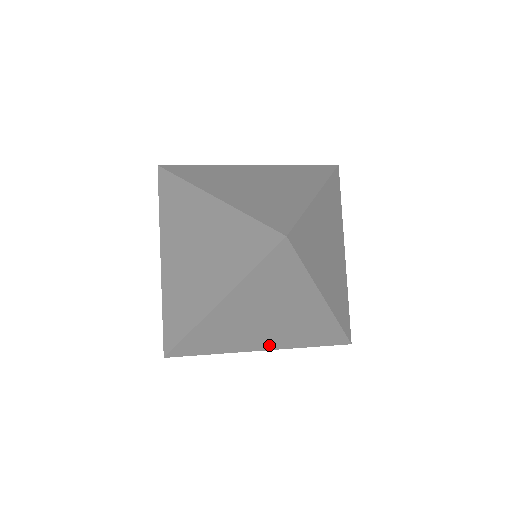
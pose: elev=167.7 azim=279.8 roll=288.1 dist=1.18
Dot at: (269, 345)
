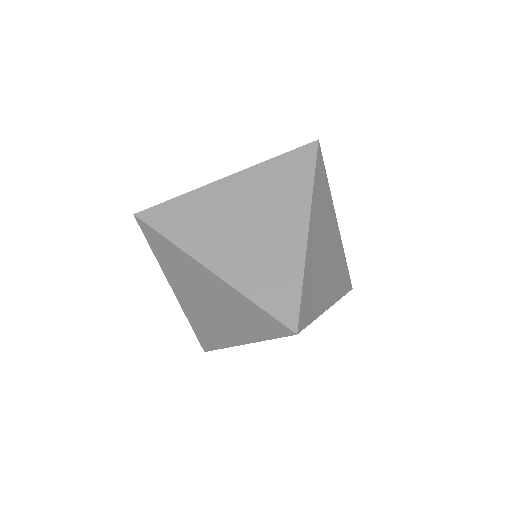
Dot at: (331, 296)
